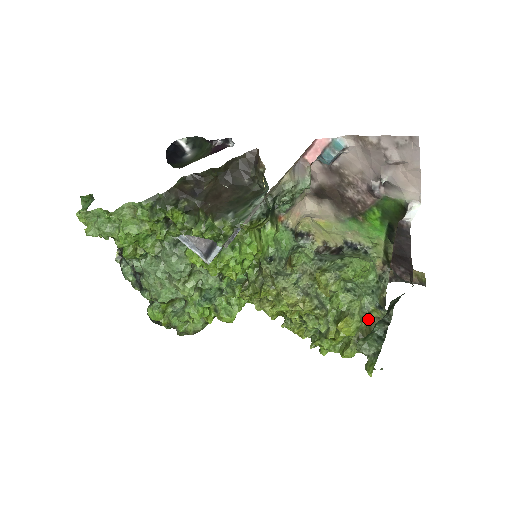
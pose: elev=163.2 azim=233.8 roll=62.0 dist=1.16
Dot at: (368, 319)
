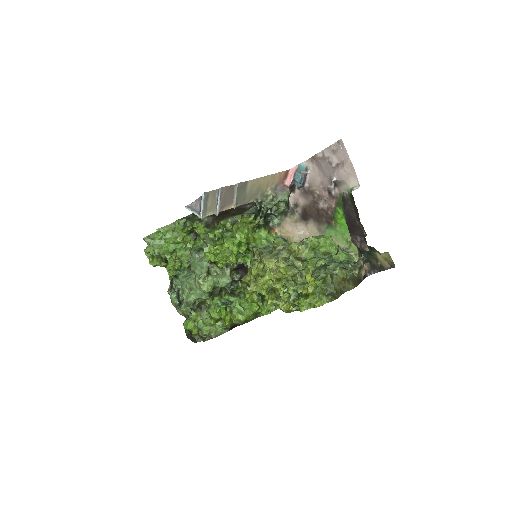
Dot at: (336, 279)
